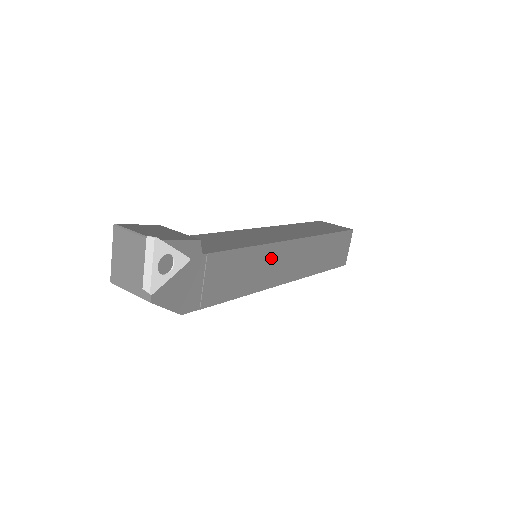
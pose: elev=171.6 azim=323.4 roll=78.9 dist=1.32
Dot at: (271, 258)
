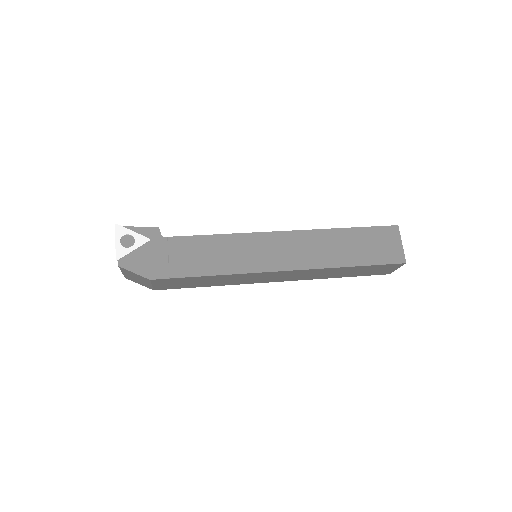
Dot at: (252, 246)
